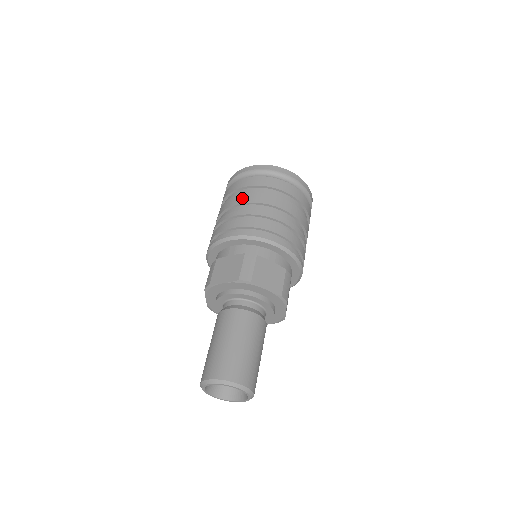
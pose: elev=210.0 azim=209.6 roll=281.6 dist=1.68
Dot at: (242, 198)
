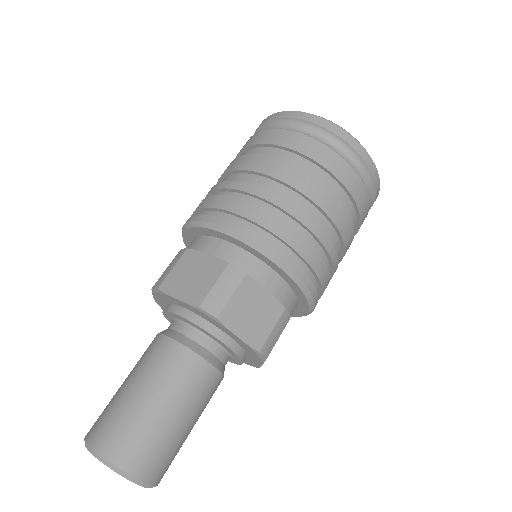
Dot at: occluded
